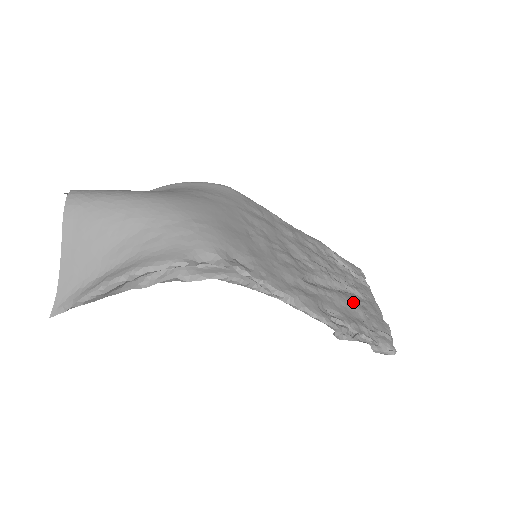
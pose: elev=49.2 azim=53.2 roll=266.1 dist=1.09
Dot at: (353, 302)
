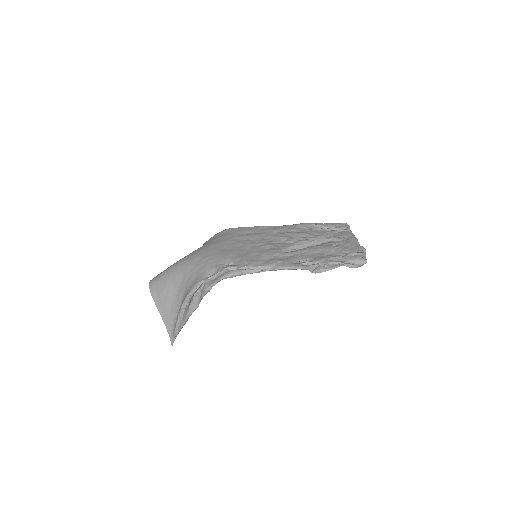
Dot at: (326, 247)
